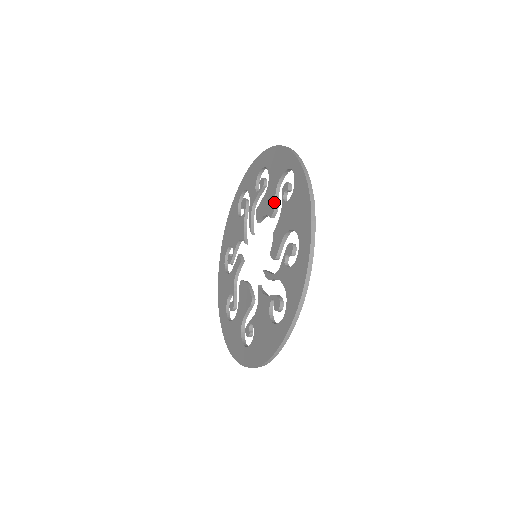
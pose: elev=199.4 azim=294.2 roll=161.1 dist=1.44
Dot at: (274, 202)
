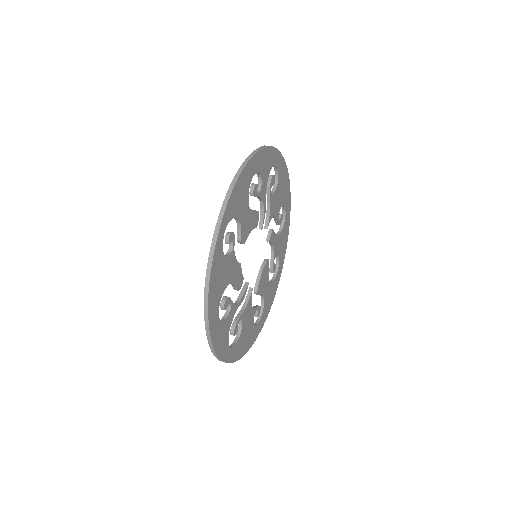
Dot at: (237, 234)
